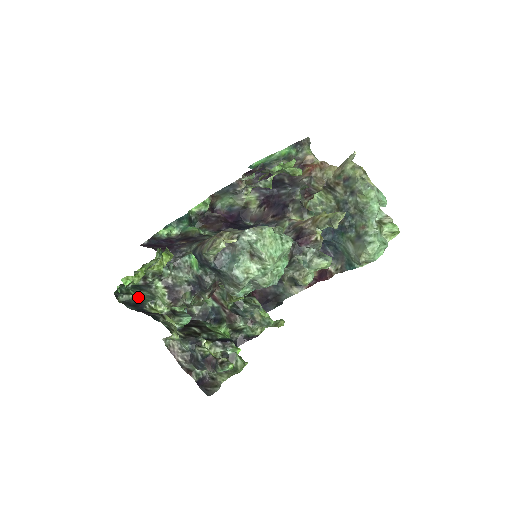
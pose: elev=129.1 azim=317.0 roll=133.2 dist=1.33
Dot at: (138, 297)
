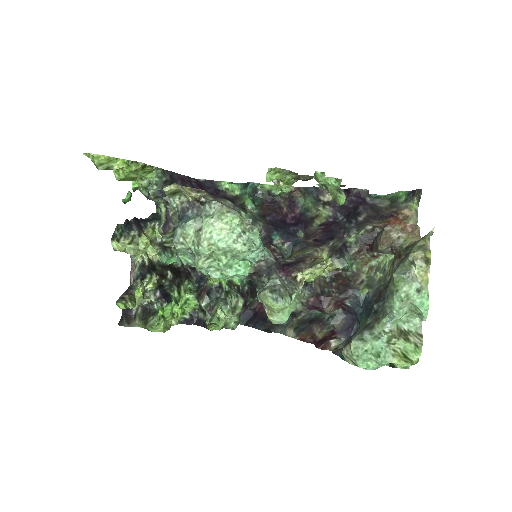
Dot at: (127, 199)
